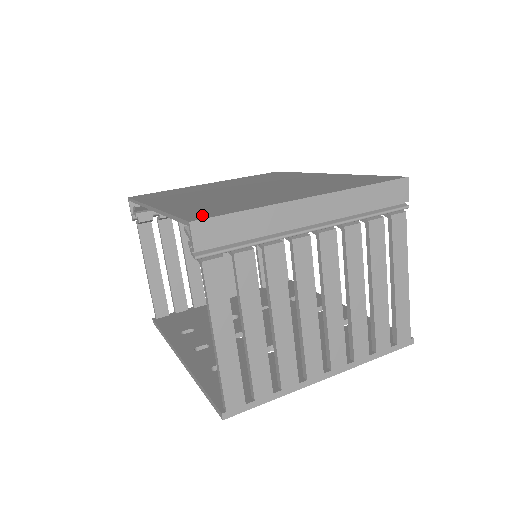
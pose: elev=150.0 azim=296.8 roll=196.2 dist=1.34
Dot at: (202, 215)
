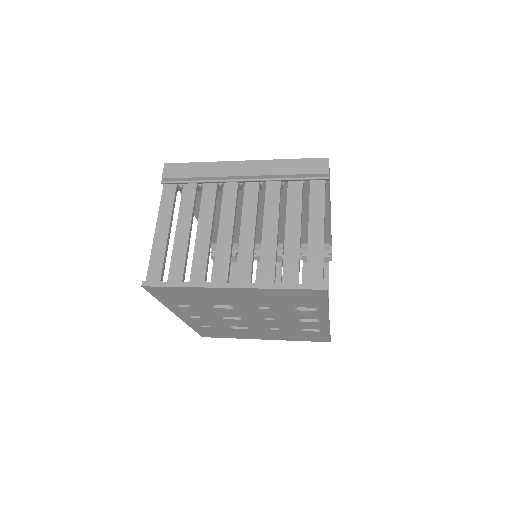
Dot at: occluded
